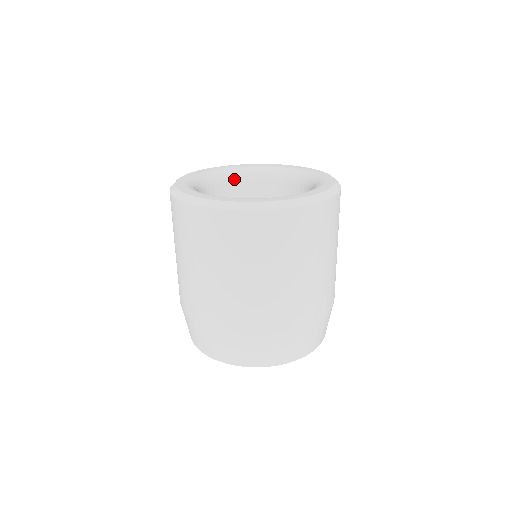
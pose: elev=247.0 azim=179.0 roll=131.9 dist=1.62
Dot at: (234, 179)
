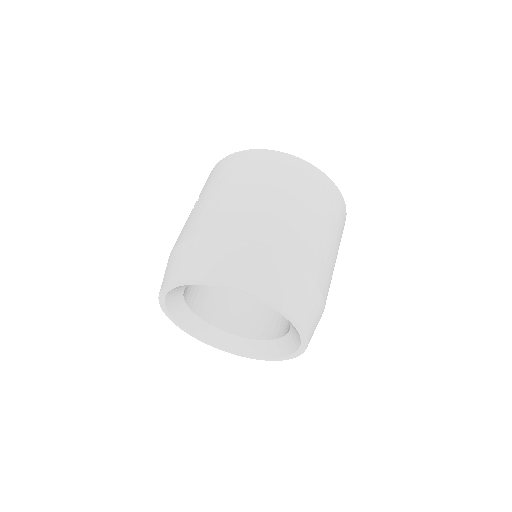
Dot at: occluded
